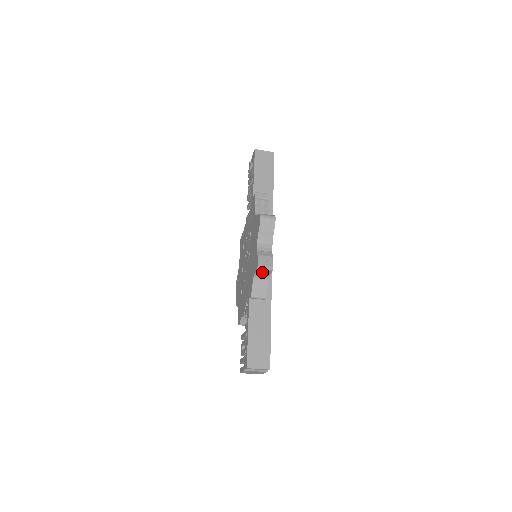
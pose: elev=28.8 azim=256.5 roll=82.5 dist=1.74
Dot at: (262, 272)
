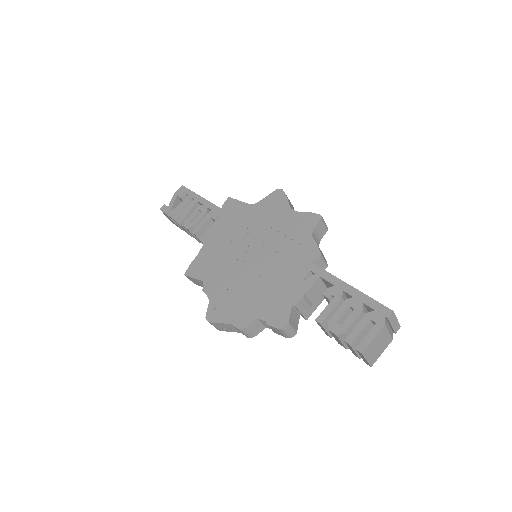
Dot at: (319, 229)
